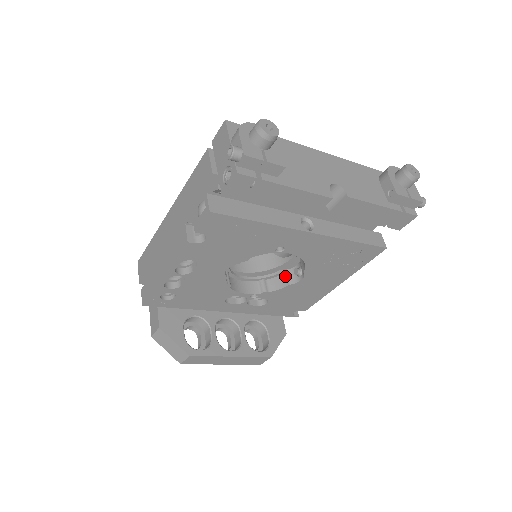
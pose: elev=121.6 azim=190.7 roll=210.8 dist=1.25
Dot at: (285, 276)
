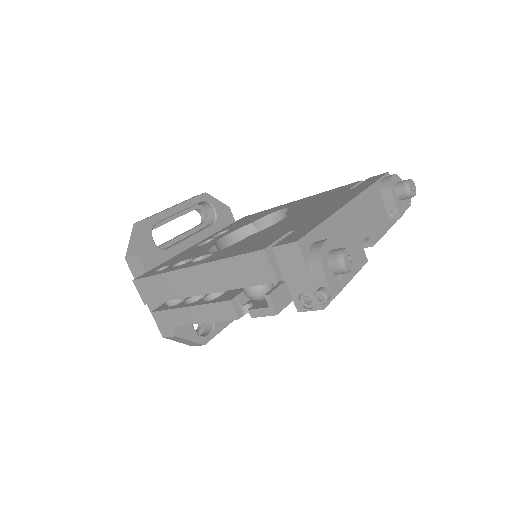
Dot at: occluded
